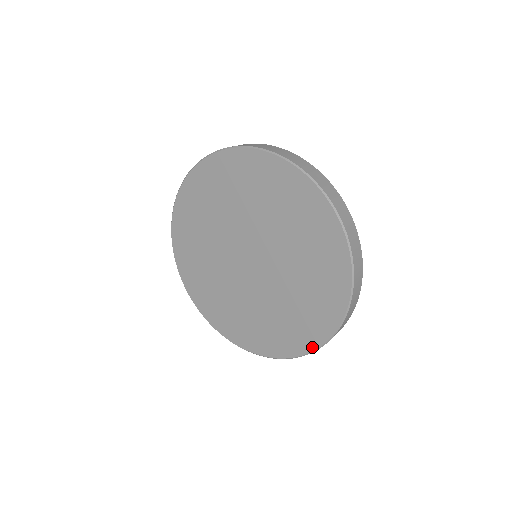
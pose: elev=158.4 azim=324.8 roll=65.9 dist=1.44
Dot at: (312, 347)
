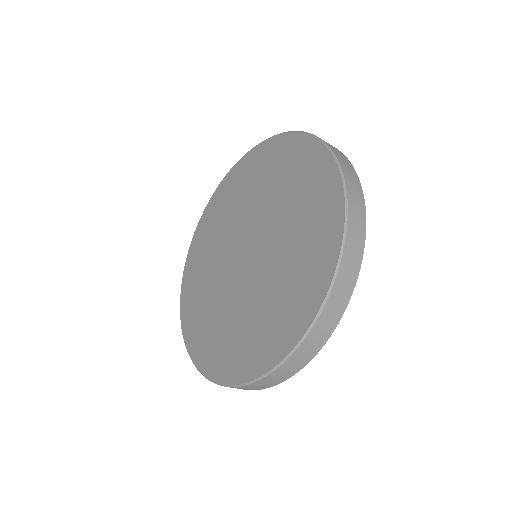
Dot at: (318, 302)
